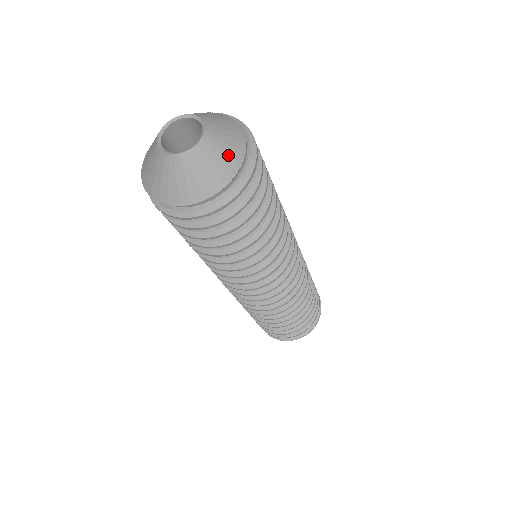
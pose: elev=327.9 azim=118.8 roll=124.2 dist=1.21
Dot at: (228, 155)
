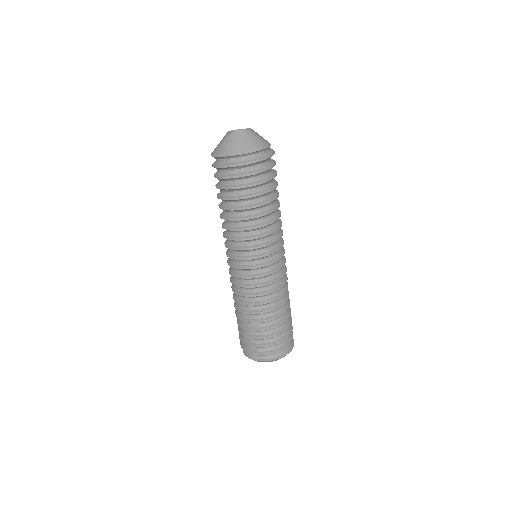
Dot at: occluded
